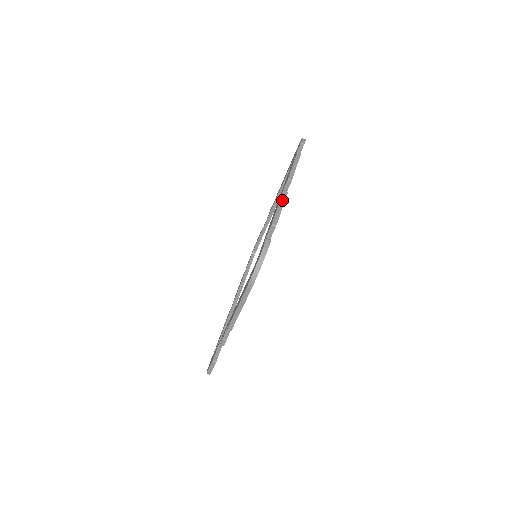
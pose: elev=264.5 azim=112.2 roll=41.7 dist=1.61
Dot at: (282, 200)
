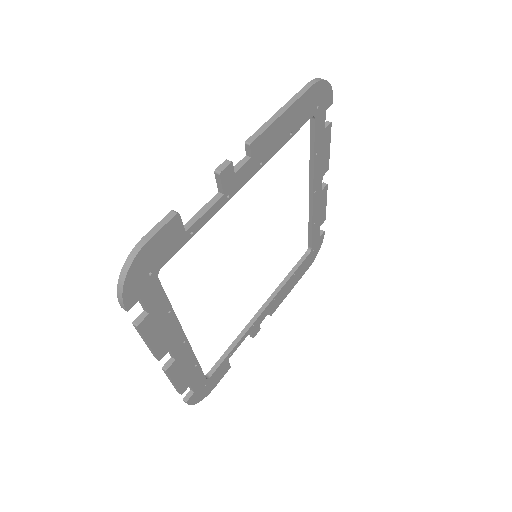
Dot at: (327, 155)
